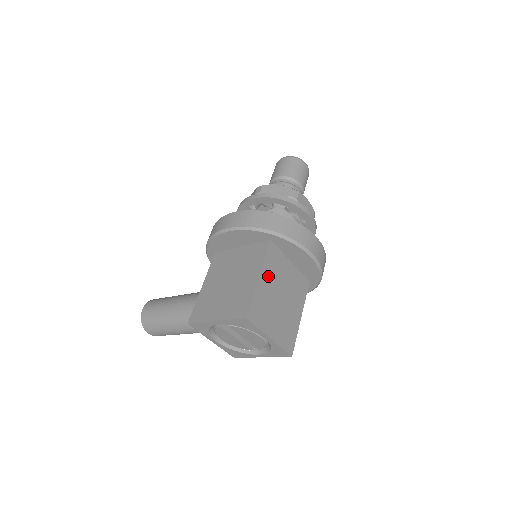
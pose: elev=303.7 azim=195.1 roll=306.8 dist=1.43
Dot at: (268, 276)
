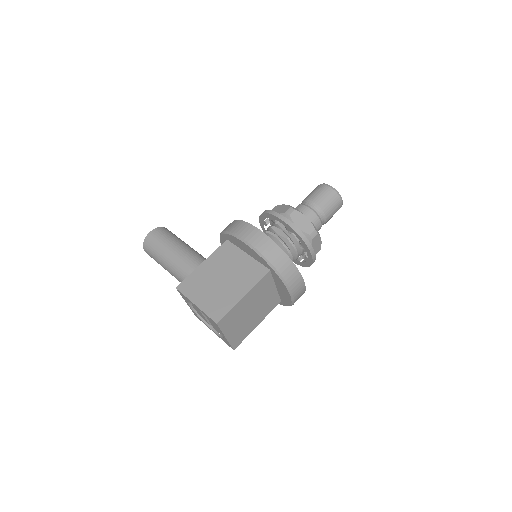
Dot at: (251, 296)
